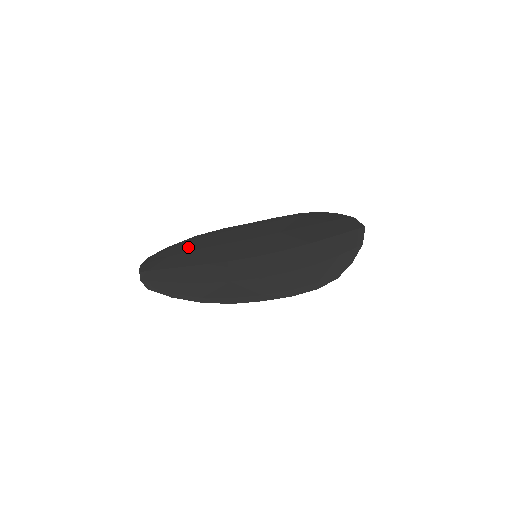
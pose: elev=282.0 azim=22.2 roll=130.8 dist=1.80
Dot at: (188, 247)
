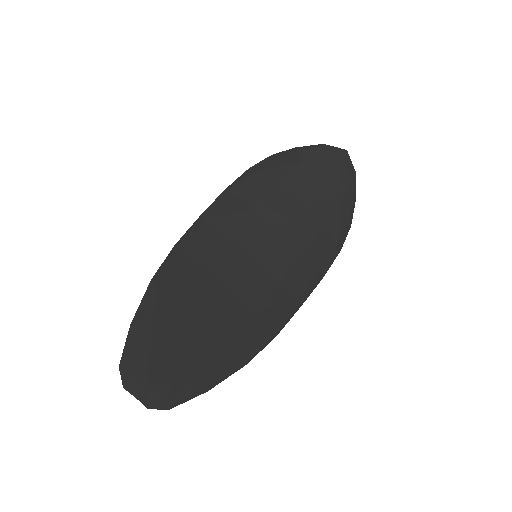
Dot at: (161, 305)
